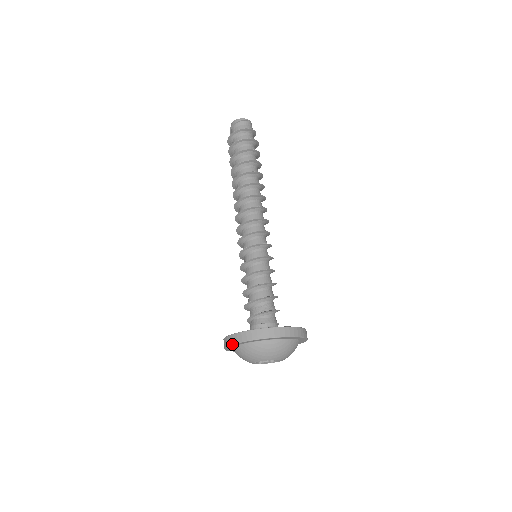
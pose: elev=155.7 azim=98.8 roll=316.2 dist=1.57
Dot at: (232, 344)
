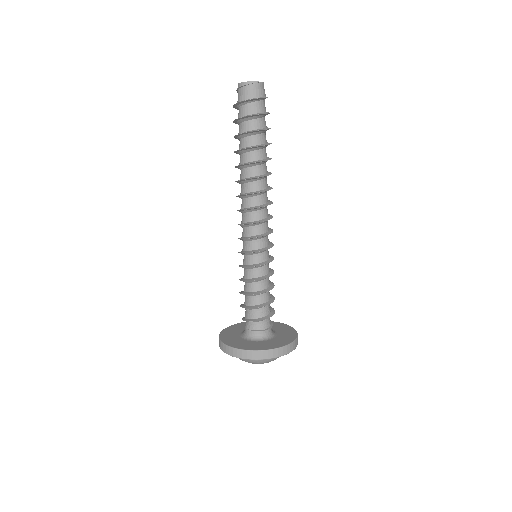
Dot at: occluded
